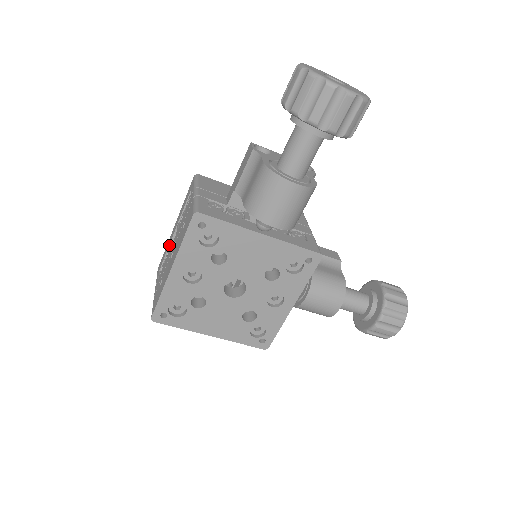
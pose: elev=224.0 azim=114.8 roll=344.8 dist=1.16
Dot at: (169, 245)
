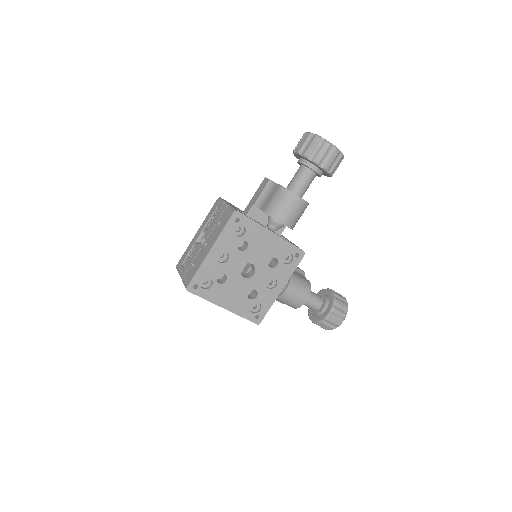
Dot at: (194, 244)
